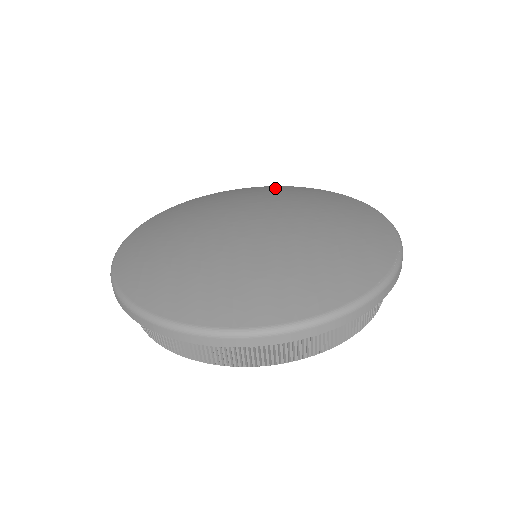
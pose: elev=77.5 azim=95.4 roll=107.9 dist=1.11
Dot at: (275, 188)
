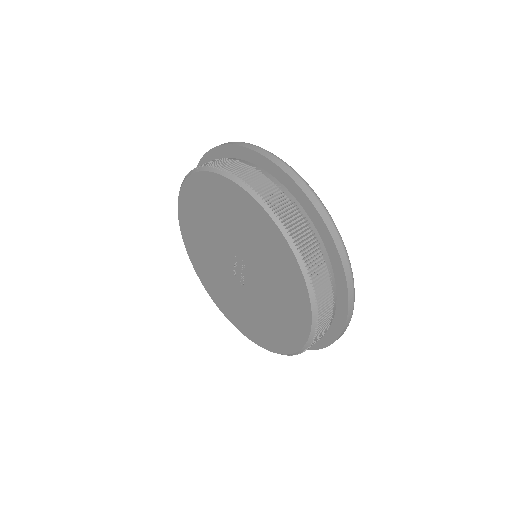
Dot at: occluded
